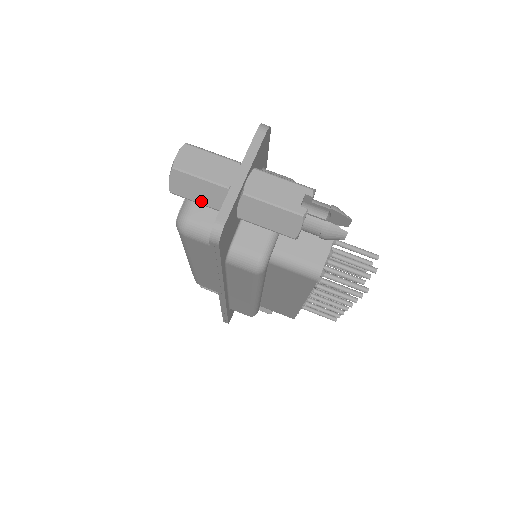
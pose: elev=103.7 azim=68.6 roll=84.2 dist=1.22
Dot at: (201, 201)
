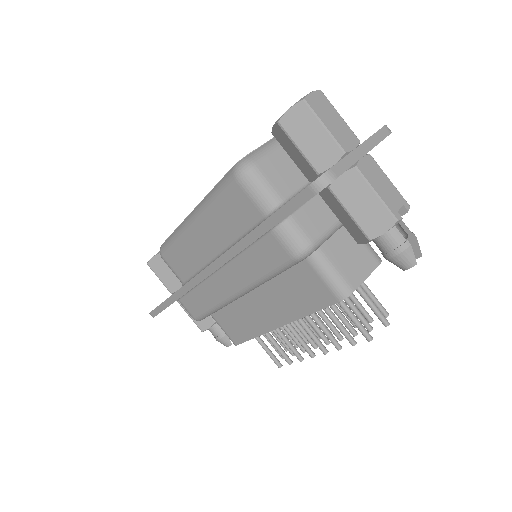
Dot at: (304, 150)
